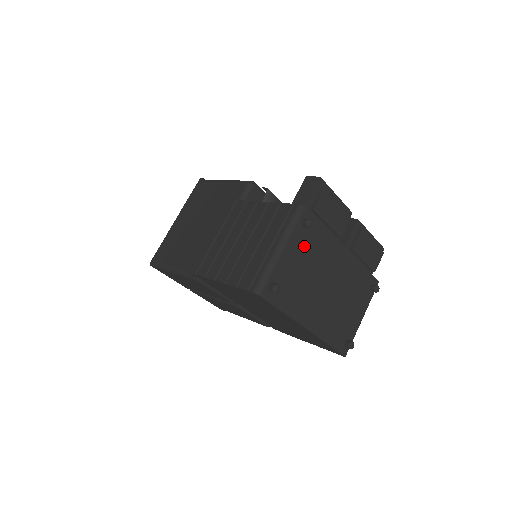
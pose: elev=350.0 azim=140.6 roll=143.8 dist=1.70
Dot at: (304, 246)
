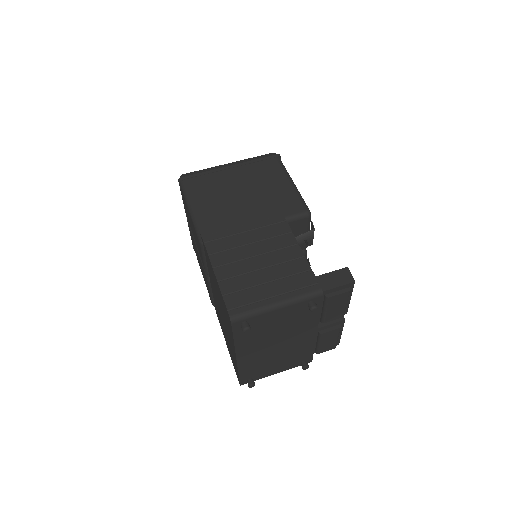
Dot at: (294, 315)
